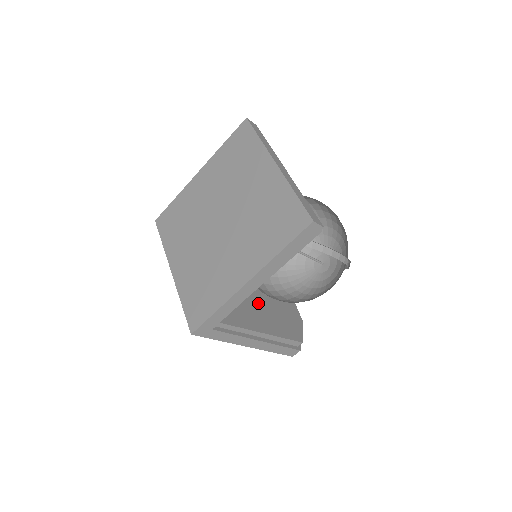
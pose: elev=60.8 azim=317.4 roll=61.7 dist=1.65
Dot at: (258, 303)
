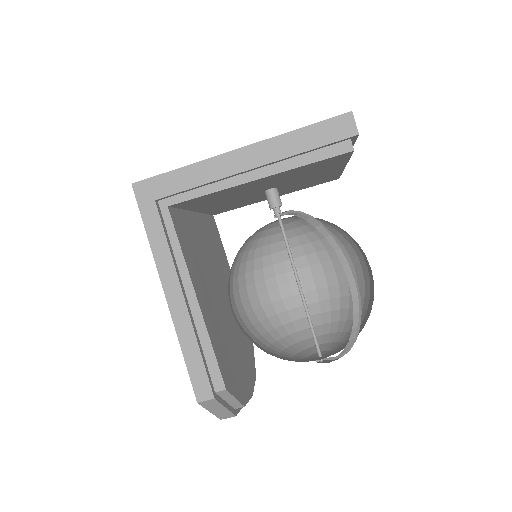
Dot at: (216, 306)
